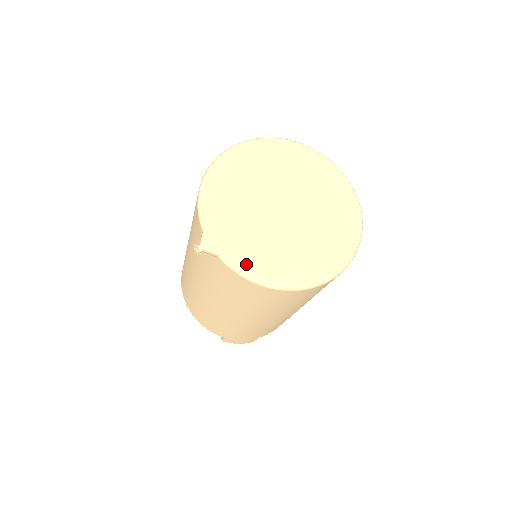
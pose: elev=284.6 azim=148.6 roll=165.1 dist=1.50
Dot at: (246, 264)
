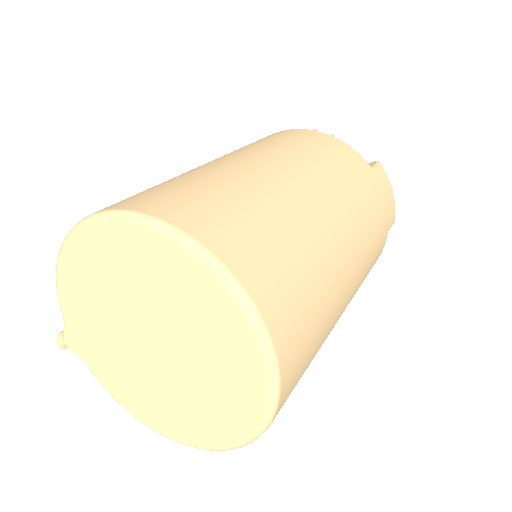
Dot at: (106, 383)
